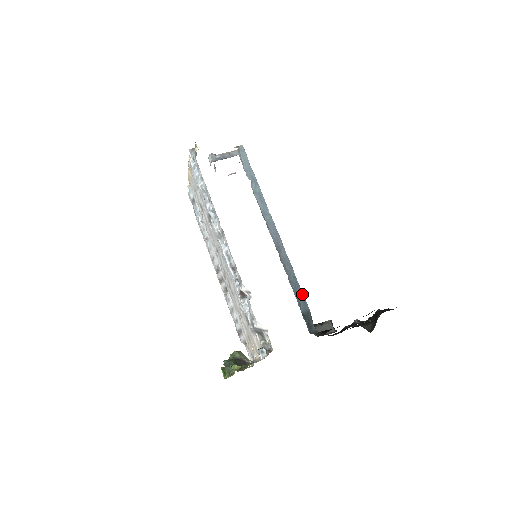
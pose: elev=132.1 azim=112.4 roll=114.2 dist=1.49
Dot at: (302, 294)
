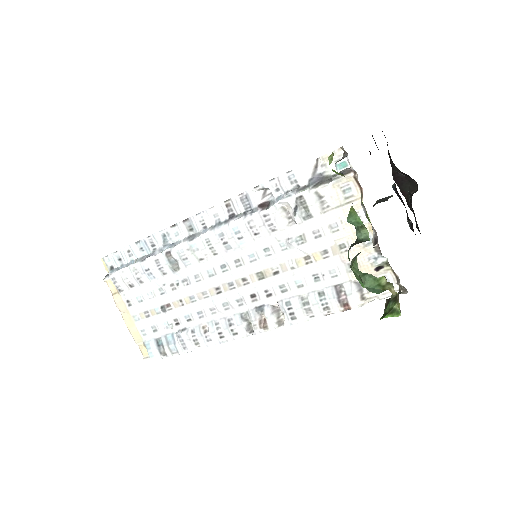
Dot at: occluded
